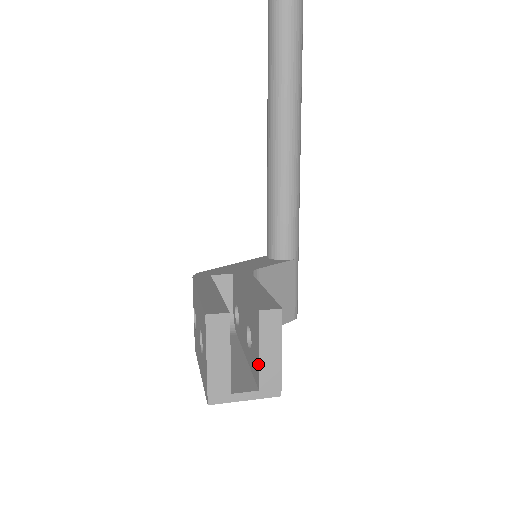
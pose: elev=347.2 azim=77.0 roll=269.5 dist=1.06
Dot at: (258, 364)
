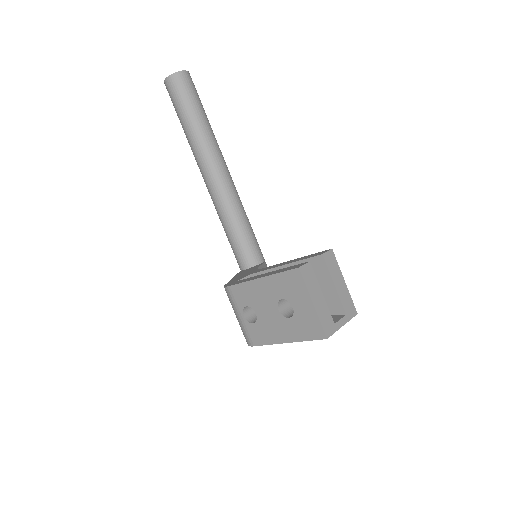
Dot at: (337, 295)
